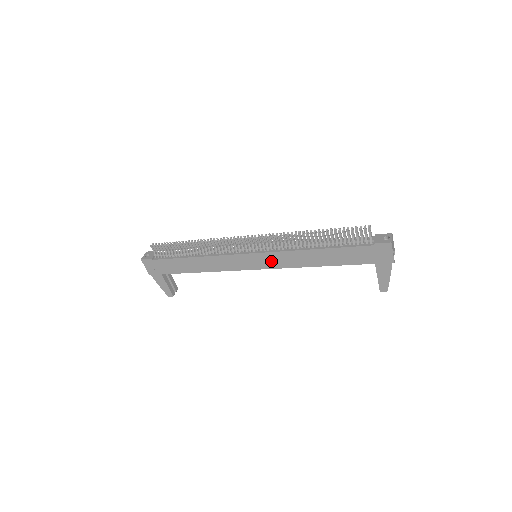
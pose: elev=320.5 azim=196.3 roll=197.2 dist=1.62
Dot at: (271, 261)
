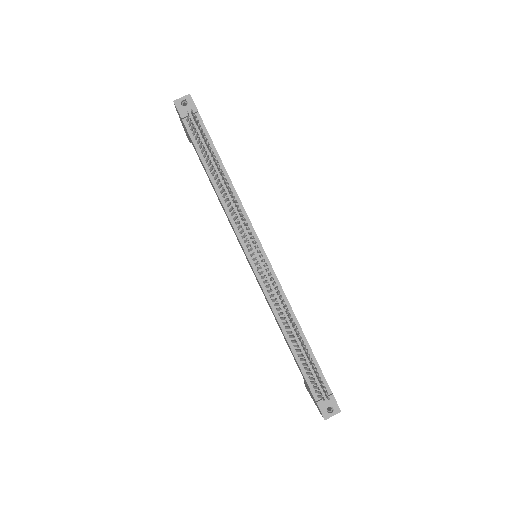
Dot at: occluded
